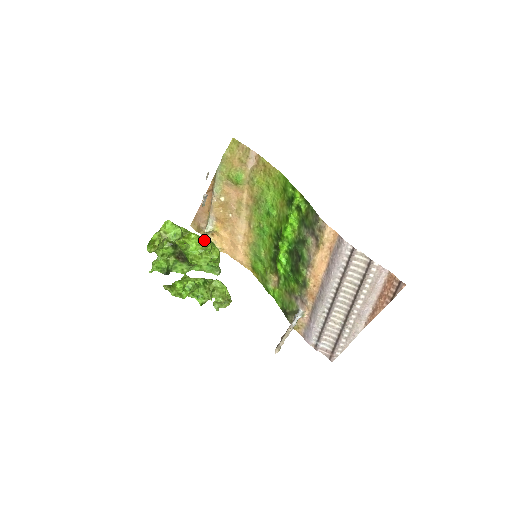
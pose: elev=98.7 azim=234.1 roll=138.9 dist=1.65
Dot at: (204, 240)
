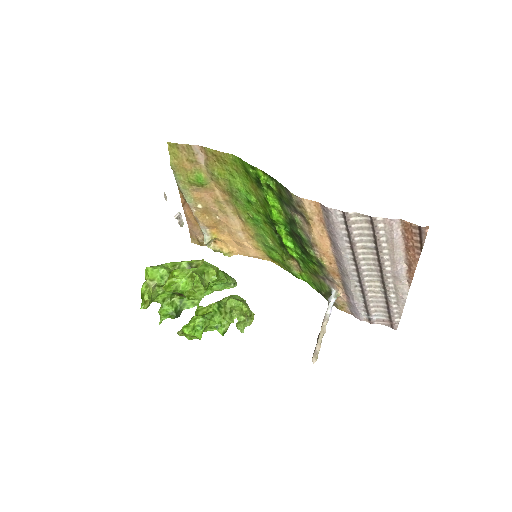
Dot at: (192, 269)
